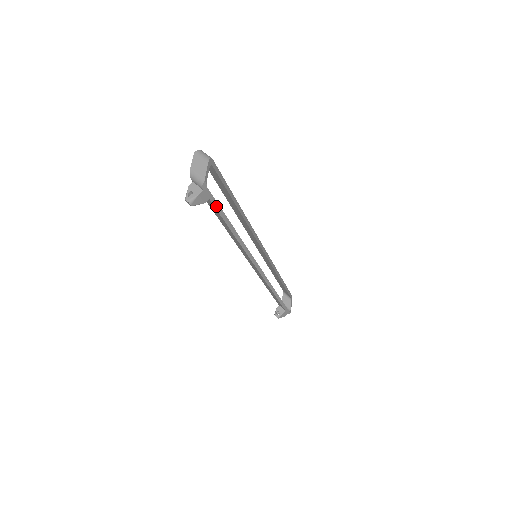
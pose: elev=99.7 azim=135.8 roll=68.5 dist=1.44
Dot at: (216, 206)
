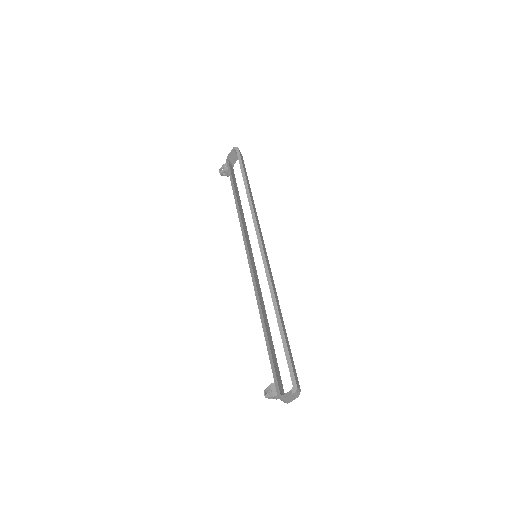
Dot at: occluded
